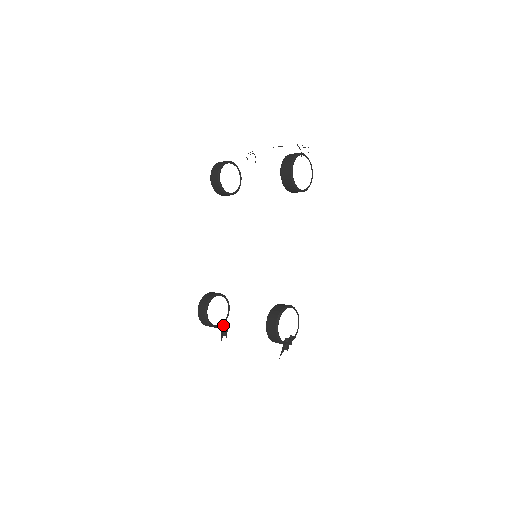
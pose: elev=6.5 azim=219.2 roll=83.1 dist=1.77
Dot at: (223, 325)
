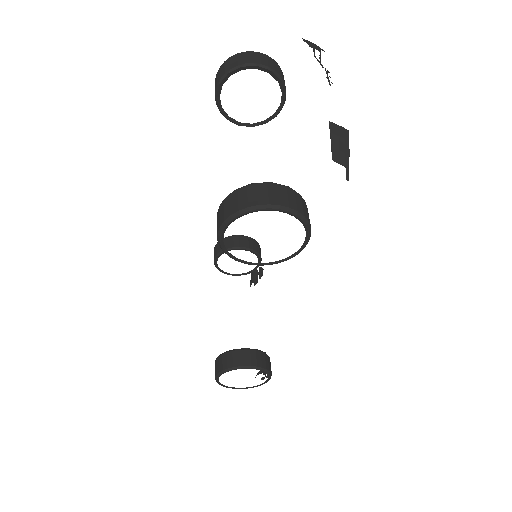
Dot at: occluded
